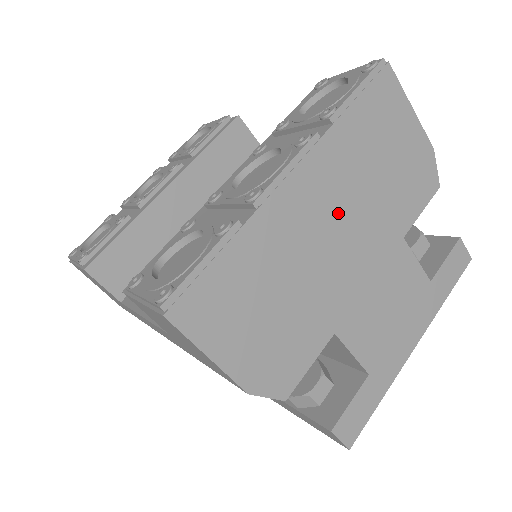
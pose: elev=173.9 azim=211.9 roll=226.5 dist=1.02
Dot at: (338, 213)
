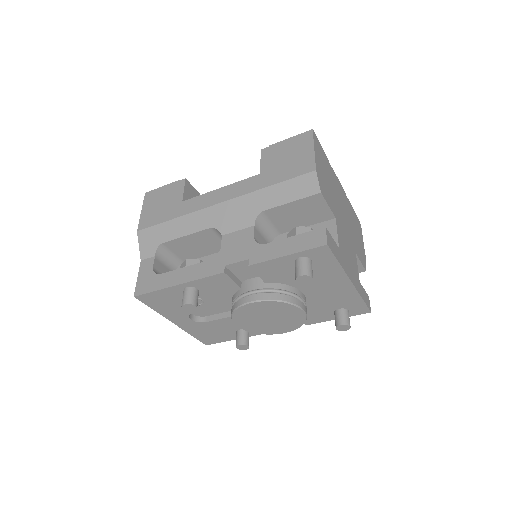
Dot at: (345, 210)
